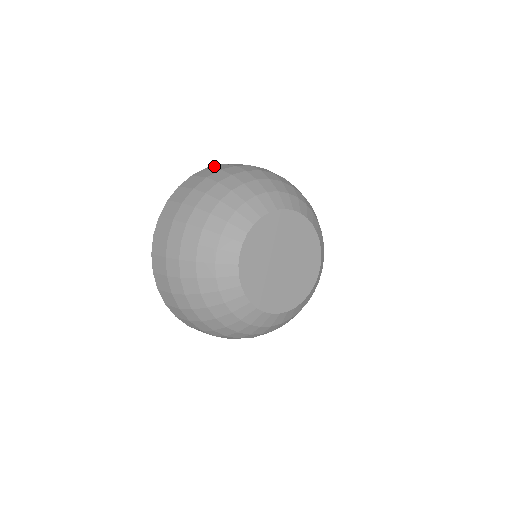
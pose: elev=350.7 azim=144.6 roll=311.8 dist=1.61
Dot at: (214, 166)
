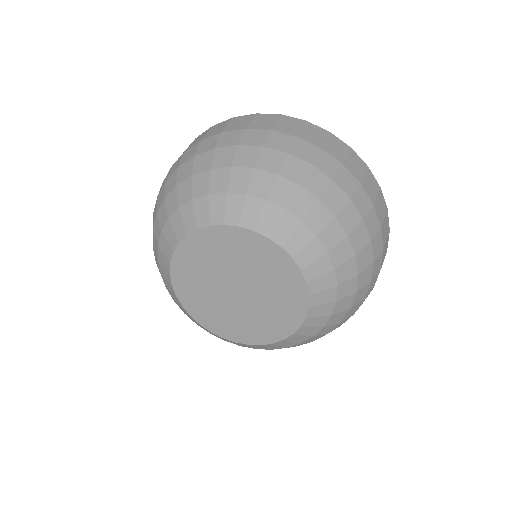
Dot at: (264, 115)
